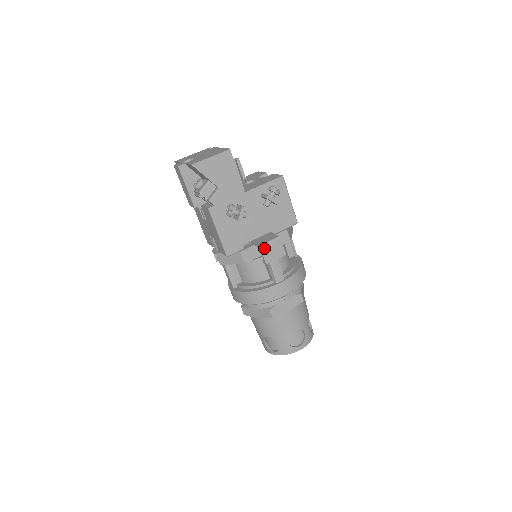
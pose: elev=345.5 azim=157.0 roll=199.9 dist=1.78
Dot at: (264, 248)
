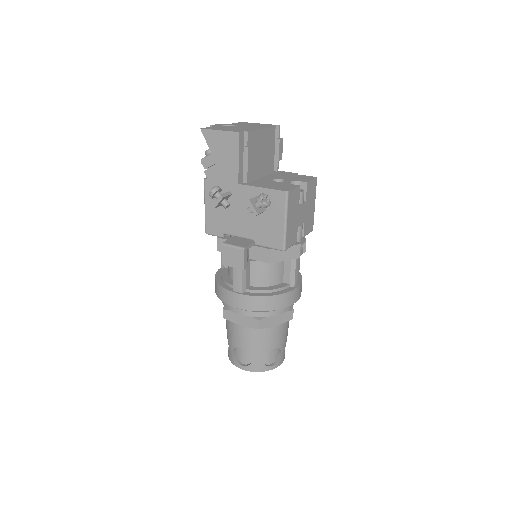
Dot at: (225, 248)
